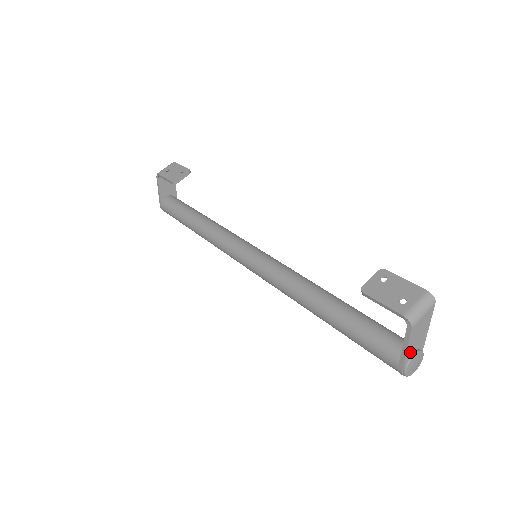
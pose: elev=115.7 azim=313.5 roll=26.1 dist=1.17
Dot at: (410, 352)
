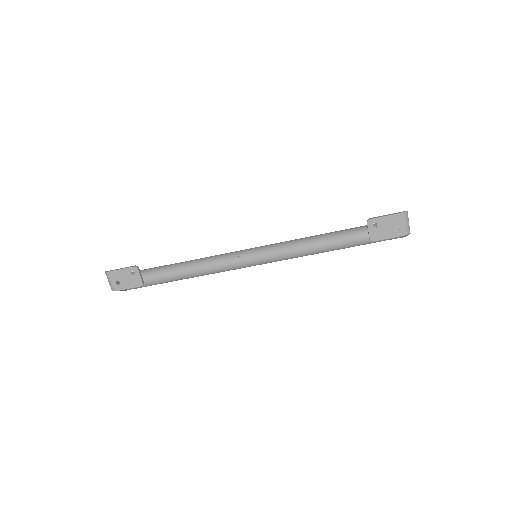
Dot at: occluded
